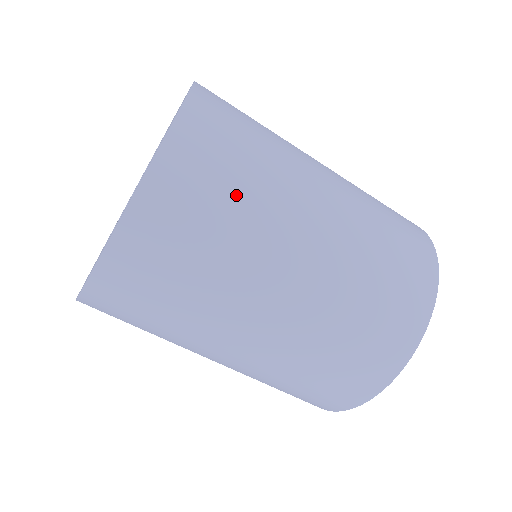
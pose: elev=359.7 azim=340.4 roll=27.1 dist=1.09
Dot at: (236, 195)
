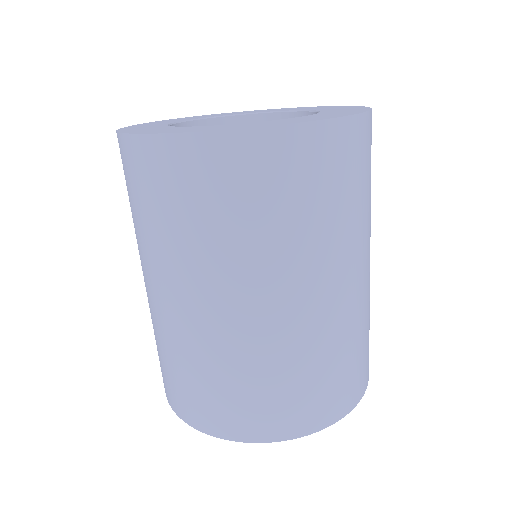
Dot at: (353, 199)
